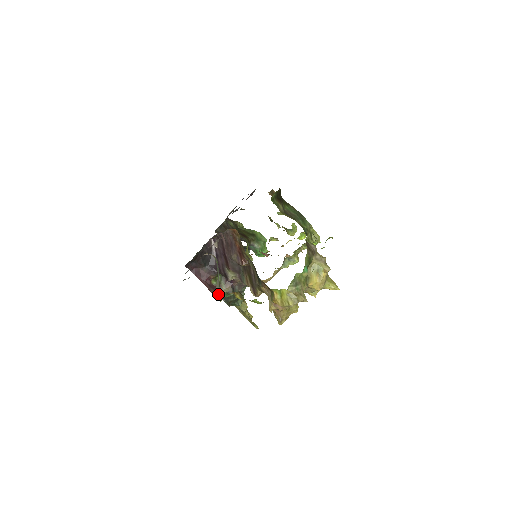
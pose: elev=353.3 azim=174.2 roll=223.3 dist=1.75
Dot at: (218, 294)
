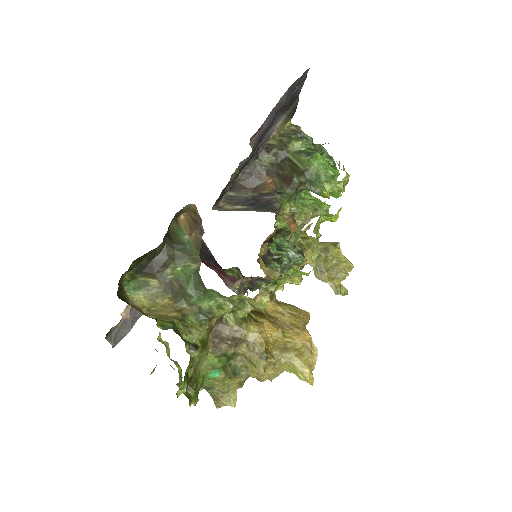
Dot at: occluded
